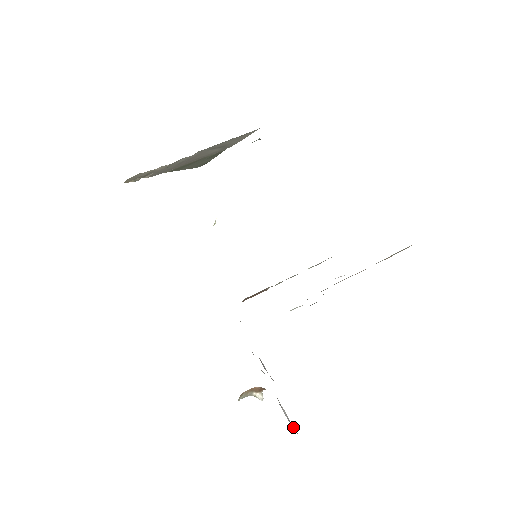
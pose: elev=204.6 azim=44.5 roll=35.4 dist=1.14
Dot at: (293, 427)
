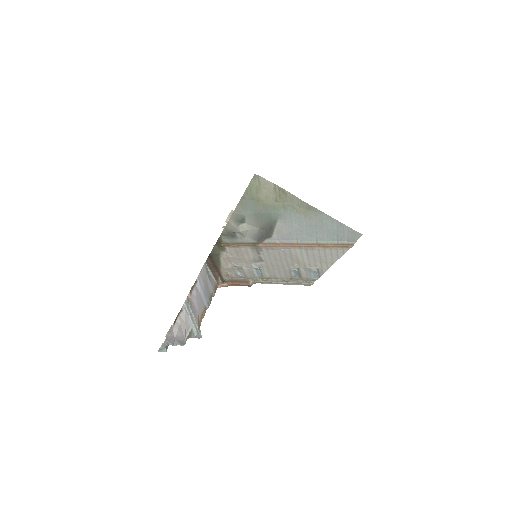
Dot at: (171, 336)
